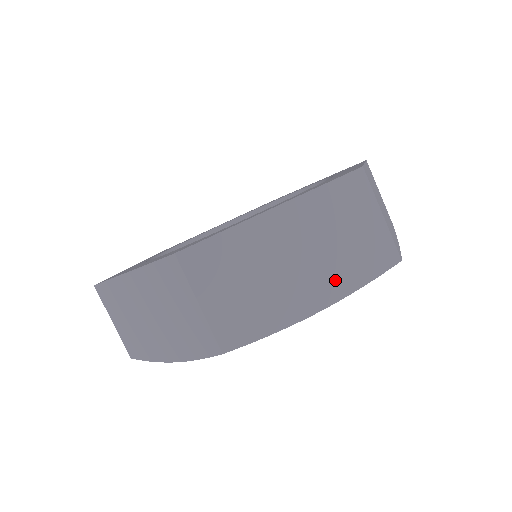
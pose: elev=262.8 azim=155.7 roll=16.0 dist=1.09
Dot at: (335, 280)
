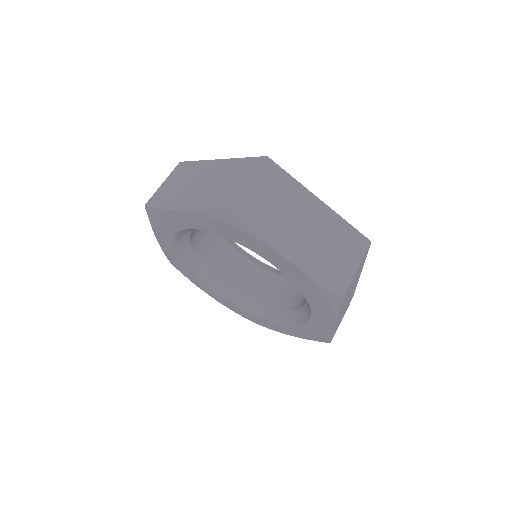
Dot at: (308, 259)
